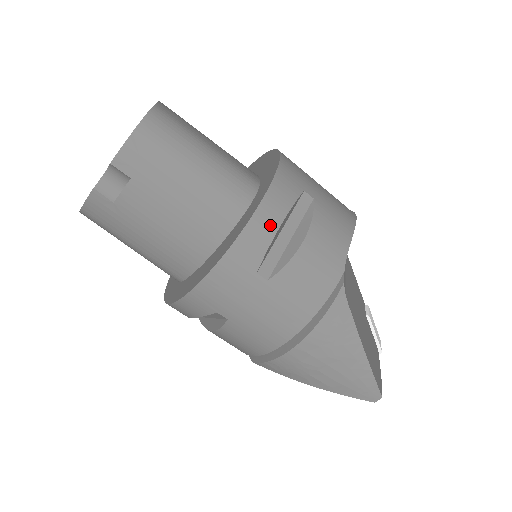
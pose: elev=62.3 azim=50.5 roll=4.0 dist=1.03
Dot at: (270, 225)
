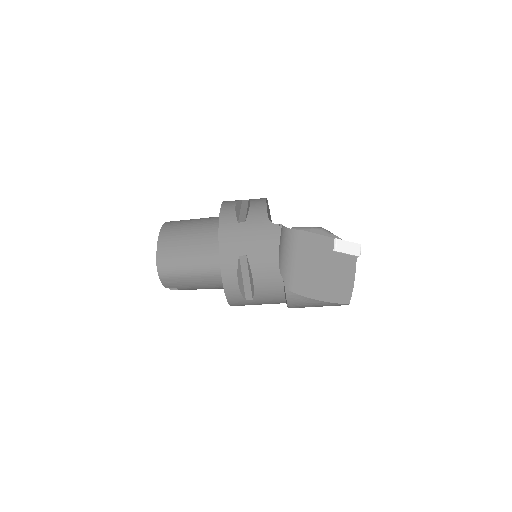
Dot at: (234, 287)
